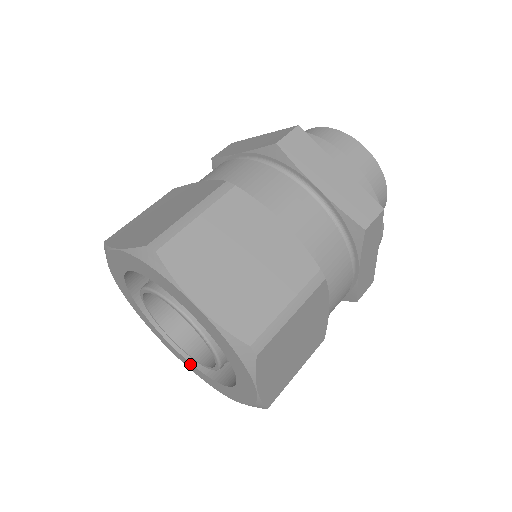
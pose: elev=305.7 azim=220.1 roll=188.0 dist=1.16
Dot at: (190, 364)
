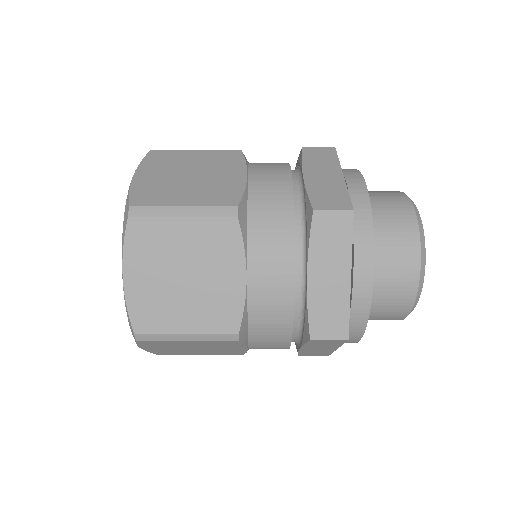
Dot at: occluded
